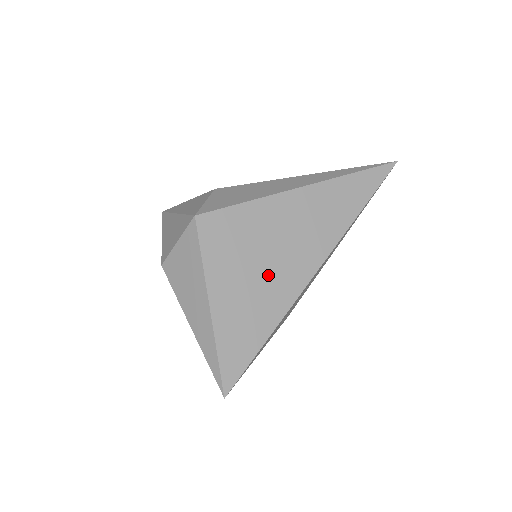
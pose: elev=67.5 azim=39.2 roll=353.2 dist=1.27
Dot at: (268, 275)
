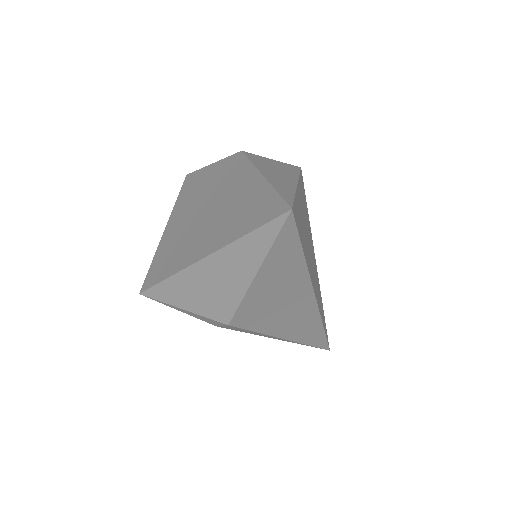
Dot at: (308, 246)
